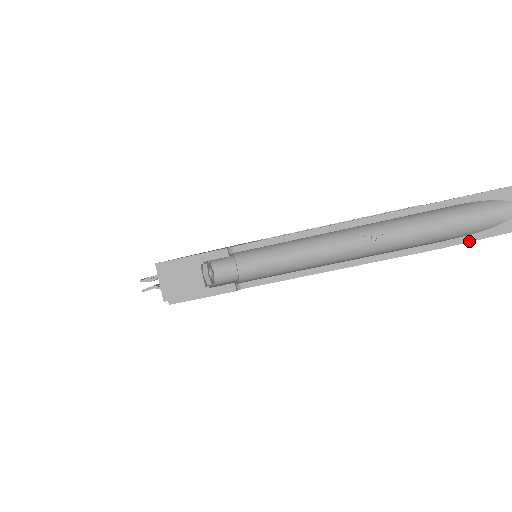
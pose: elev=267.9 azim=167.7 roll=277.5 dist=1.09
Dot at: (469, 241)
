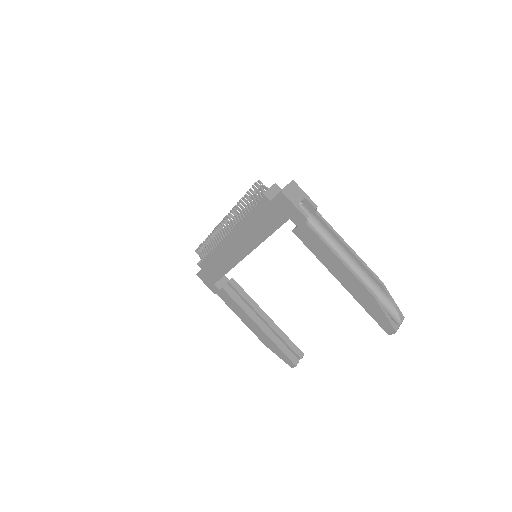
Dot at: (382, 310)
